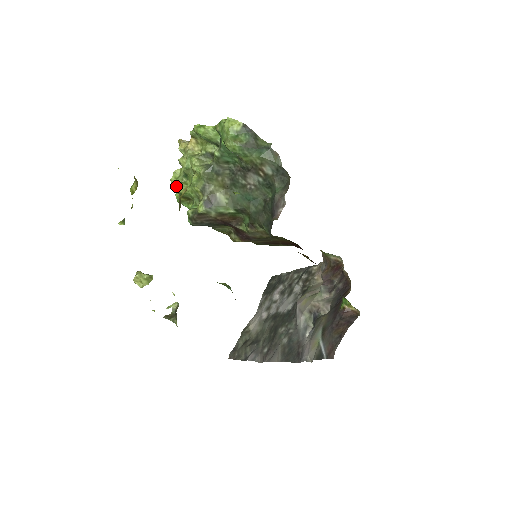
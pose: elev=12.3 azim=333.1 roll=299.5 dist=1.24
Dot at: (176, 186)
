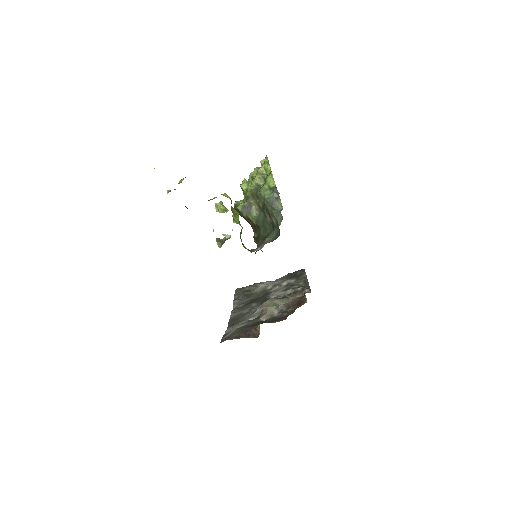
Dot at: (242, 182)
